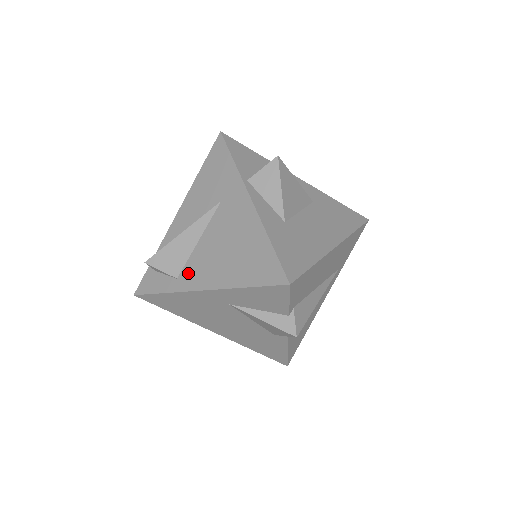
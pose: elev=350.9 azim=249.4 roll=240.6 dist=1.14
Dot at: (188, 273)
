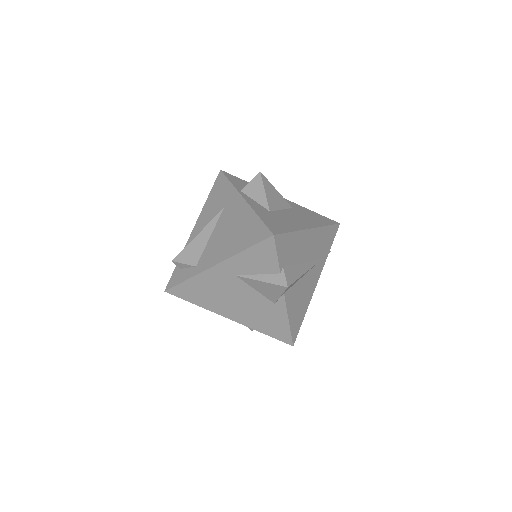
Dot at: (204, 259)
